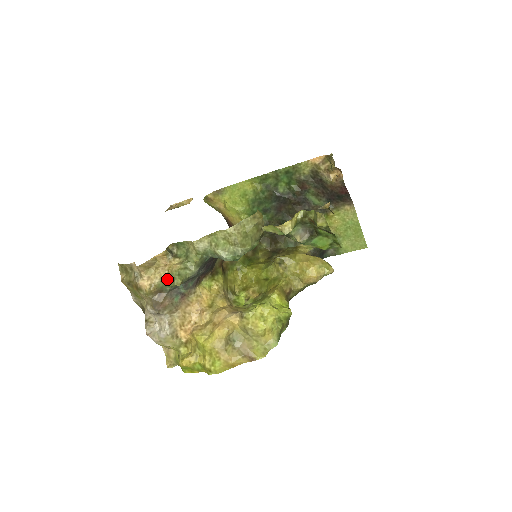
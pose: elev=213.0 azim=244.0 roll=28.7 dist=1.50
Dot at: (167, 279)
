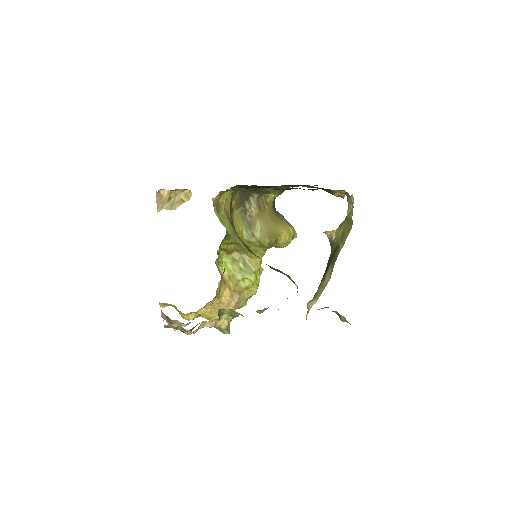
Dot at: occluded
